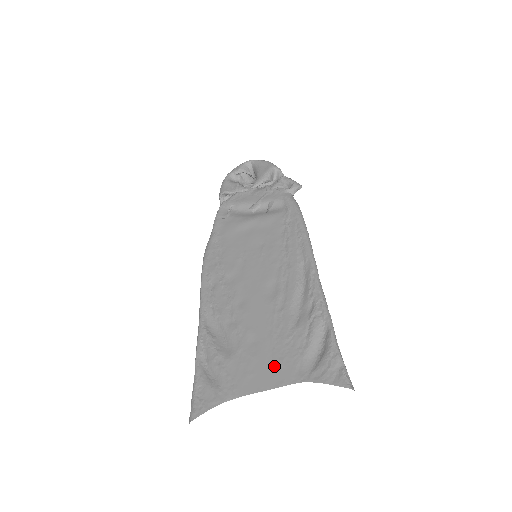
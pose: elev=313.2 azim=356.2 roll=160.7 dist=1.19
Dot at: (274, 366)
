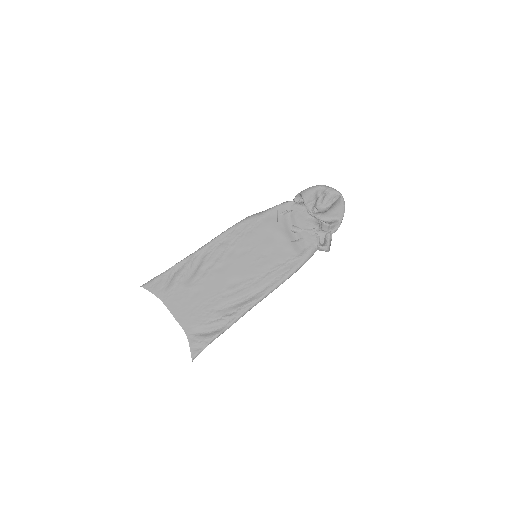
Dot at: (188, 313)
